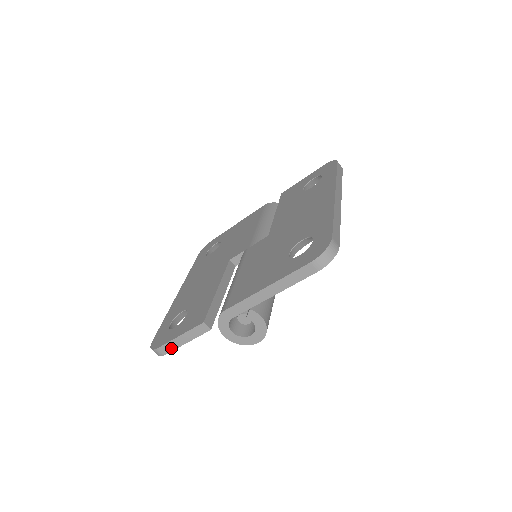
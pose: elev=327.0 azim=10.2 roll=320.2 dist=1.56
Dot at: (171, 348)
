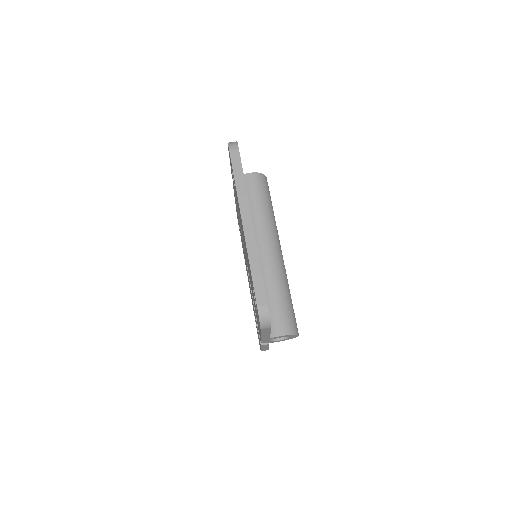
Dot at: (266, 349)
